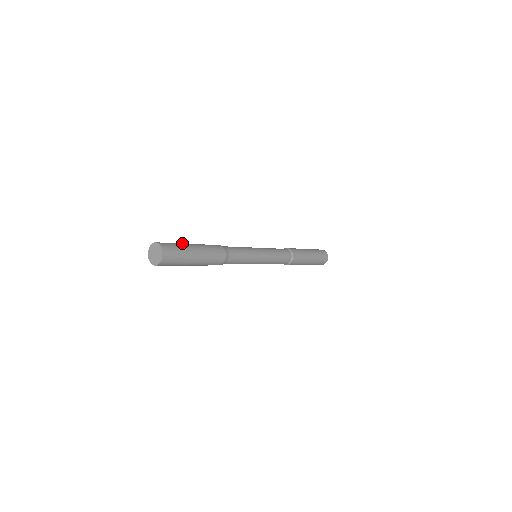
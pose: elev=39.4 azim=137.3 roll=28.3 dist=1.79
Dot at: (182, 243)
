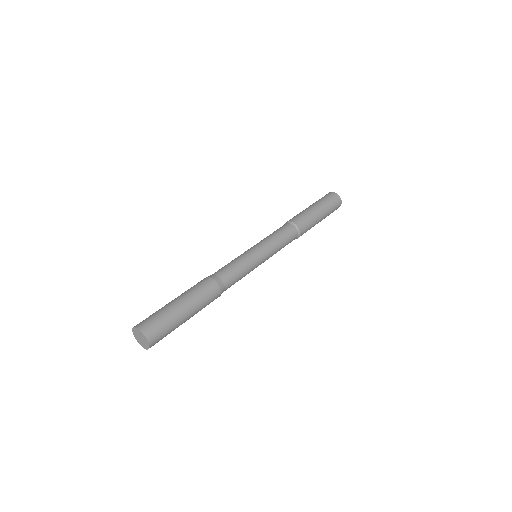
Dot at: (169, 308)
